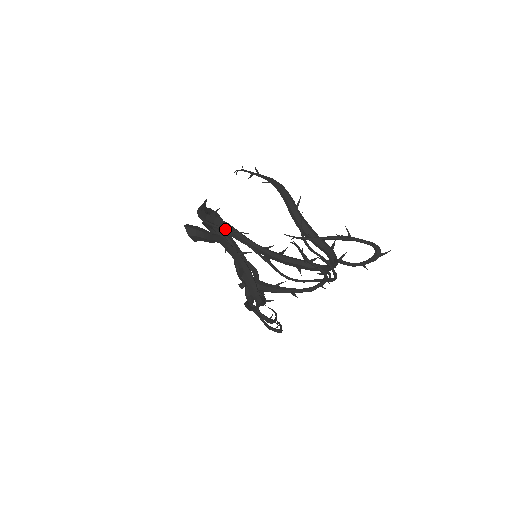
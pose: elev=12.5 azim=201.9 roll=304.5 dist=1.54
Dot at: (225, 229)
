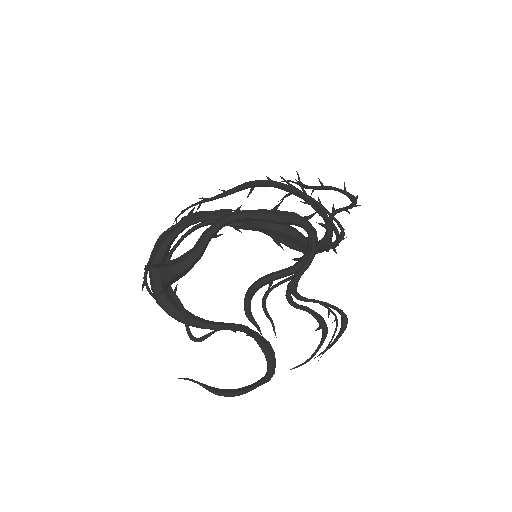
Dot at: (217, 210)
